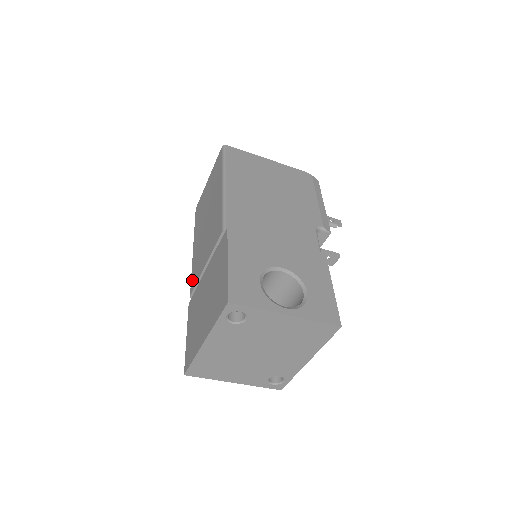
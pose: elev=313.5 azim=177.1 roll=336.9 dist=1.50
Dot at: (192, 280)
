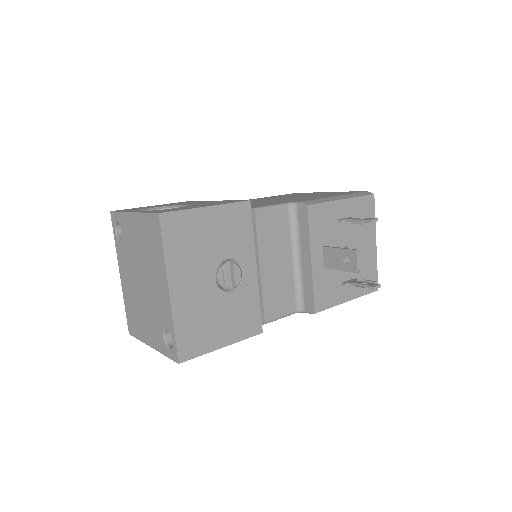
Dot at: occluded
